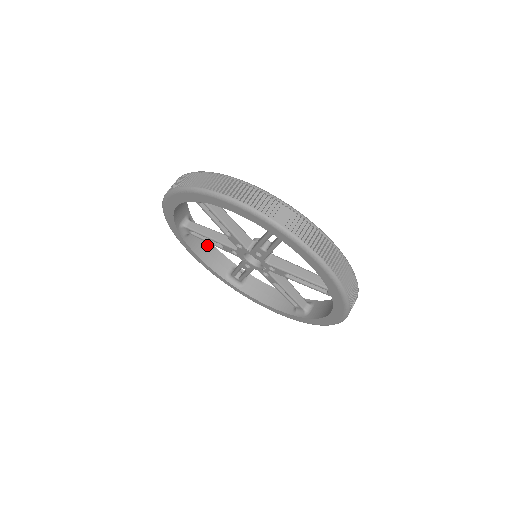
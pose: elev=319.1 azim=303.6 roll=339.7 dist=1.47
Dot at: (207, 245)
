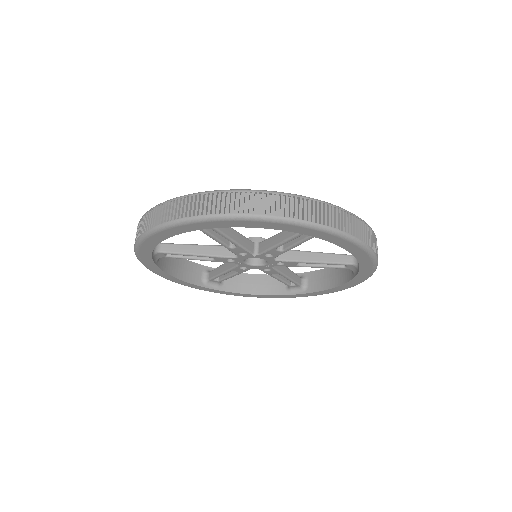
Dot at: (174, 259)
